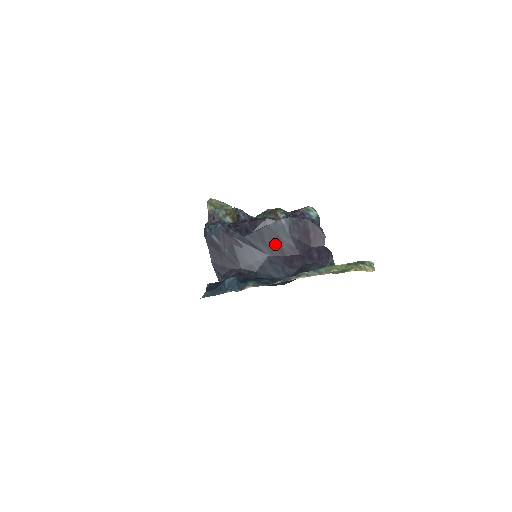
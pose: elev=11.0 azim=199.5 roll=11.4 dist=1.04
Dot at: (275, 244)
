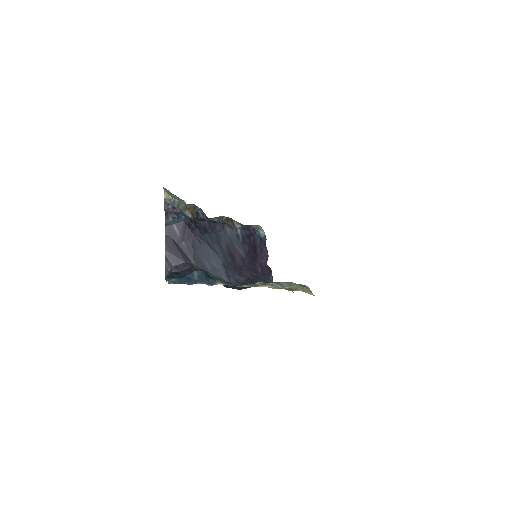
Dot at: (229, 250)
